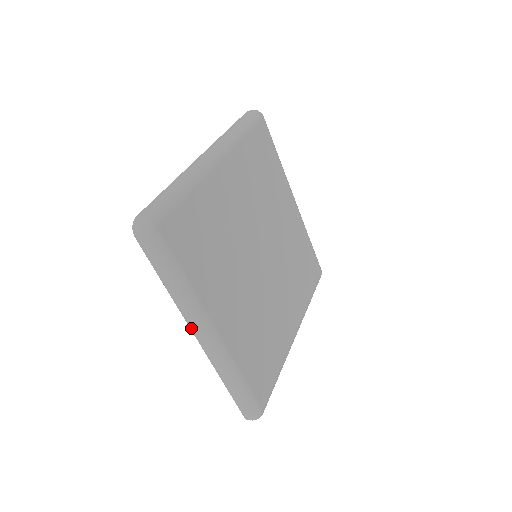
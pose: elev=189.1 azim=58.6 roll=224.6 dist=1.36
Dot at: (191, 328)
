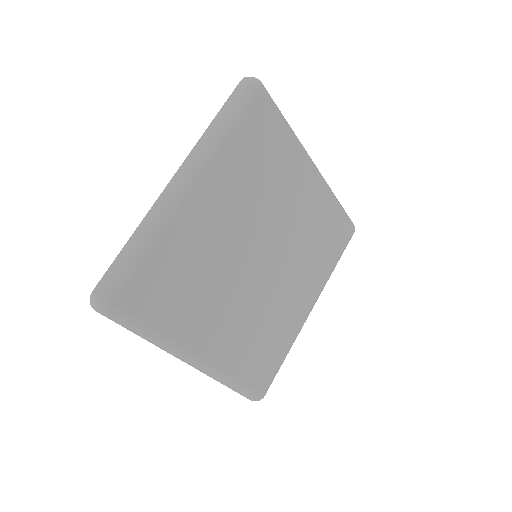
Dot at: (176, 357)
